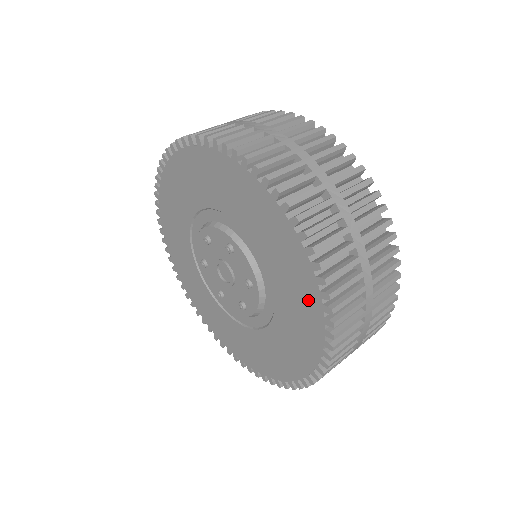
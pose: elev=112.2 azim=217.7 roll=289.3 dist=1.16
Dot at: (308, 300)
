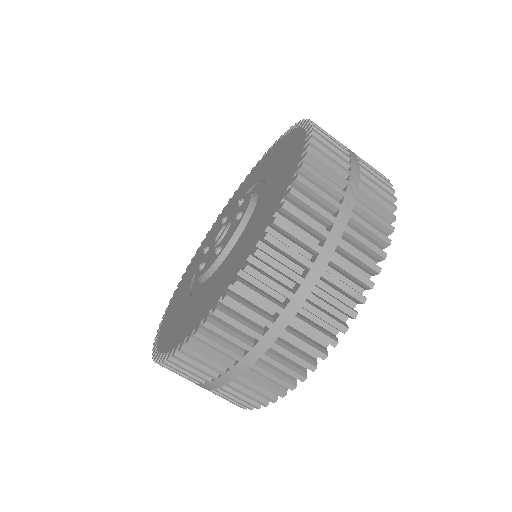
Dot at: (289, 170)
